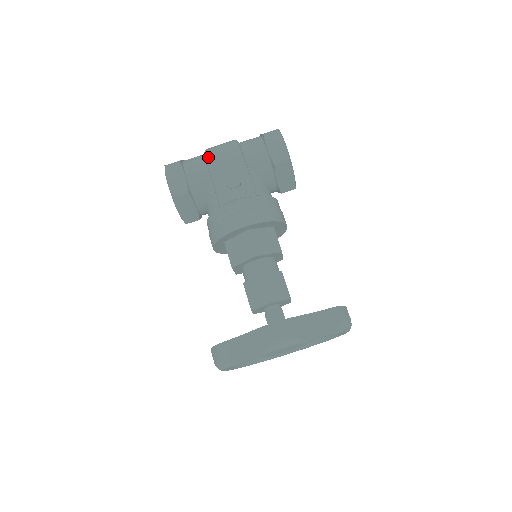
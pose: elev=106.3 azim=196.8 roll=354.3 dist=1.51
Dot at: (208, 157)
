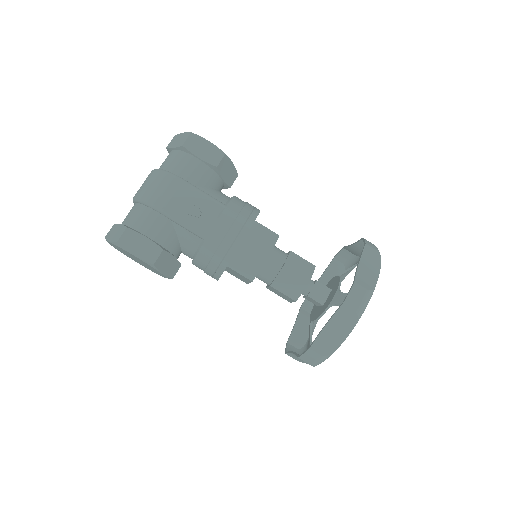
Dot at: (152, 203)
